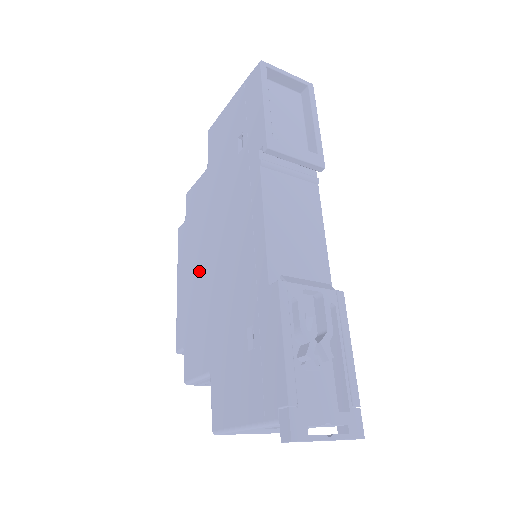
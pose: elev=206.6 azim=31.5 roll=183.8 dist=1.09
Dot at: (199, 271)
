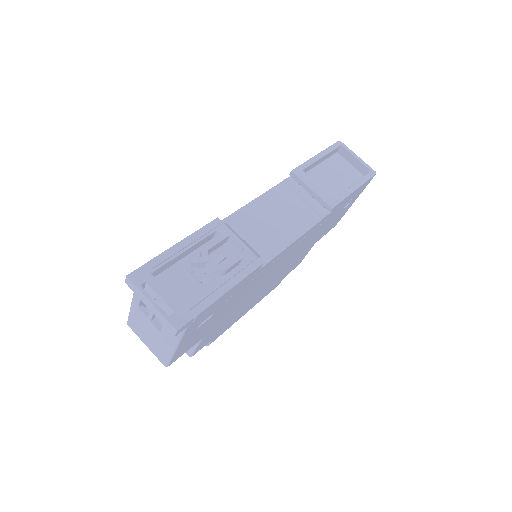
Dot at: occluded
